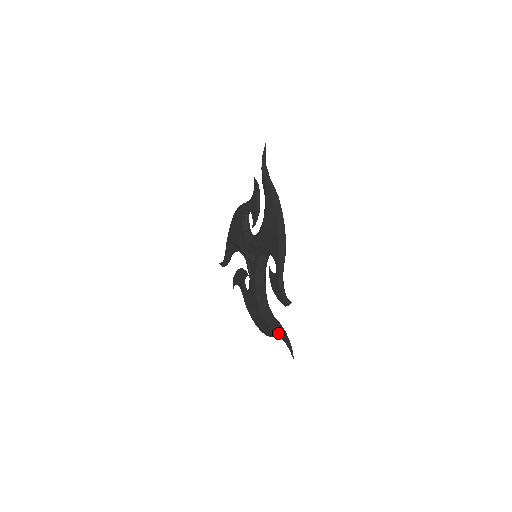
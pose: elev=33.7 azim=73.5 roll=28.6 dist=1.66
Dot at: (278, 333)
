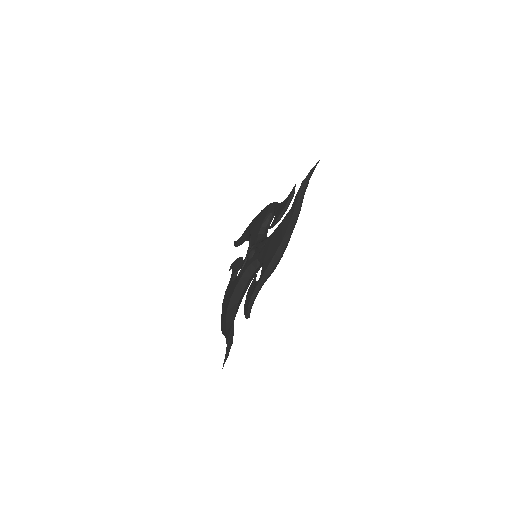
Dot at: (227, 336)
